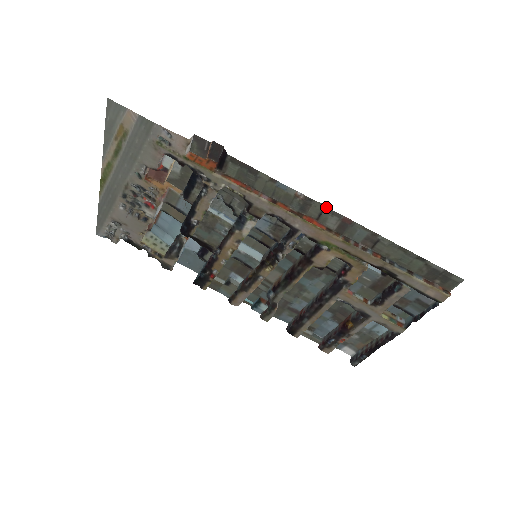
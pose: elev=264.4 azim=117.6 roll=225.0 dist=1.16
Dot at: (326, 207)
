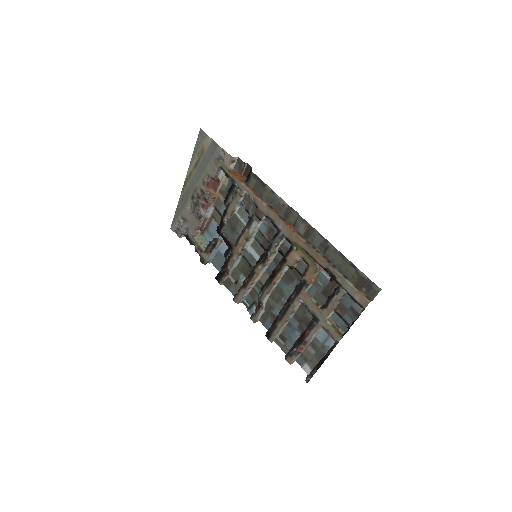
Dot at: (299, 215)
